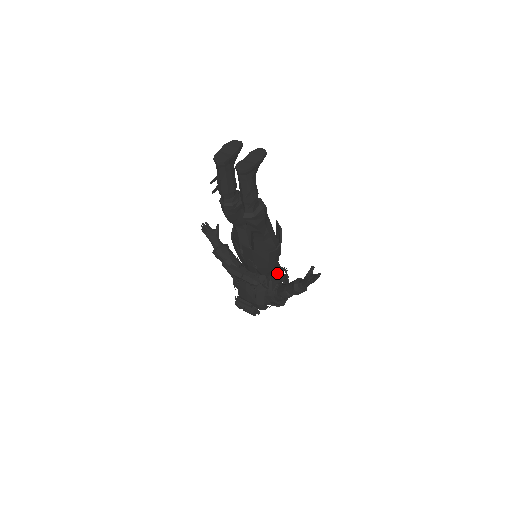
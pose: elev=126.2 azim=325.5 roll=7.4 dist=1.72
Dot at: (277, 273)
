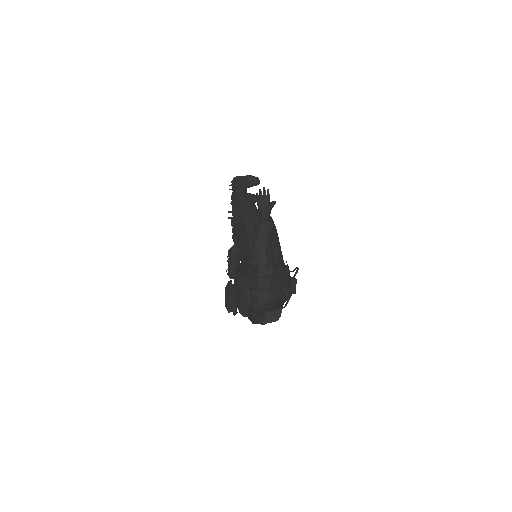
Dot at: (274, 264)
